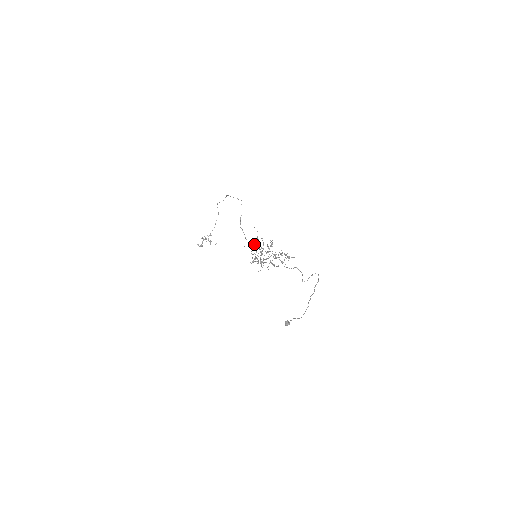
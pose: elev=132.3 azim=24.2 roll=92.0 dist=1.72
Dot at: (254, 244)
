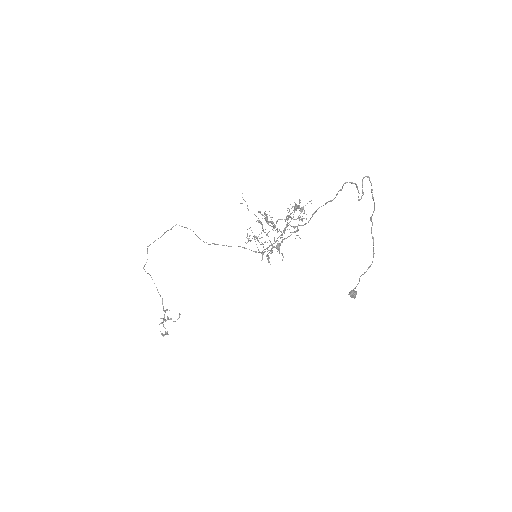
Dot at: (249, 235)
